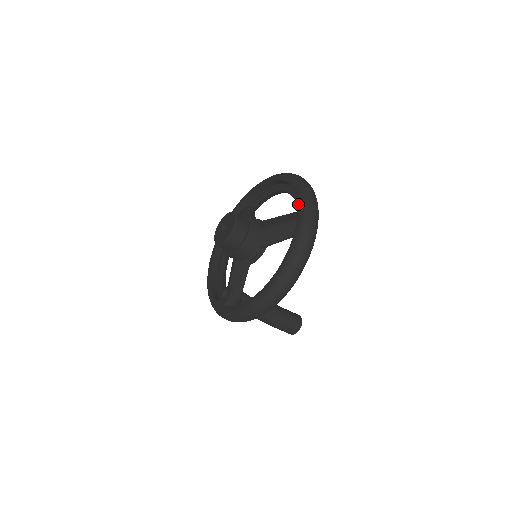
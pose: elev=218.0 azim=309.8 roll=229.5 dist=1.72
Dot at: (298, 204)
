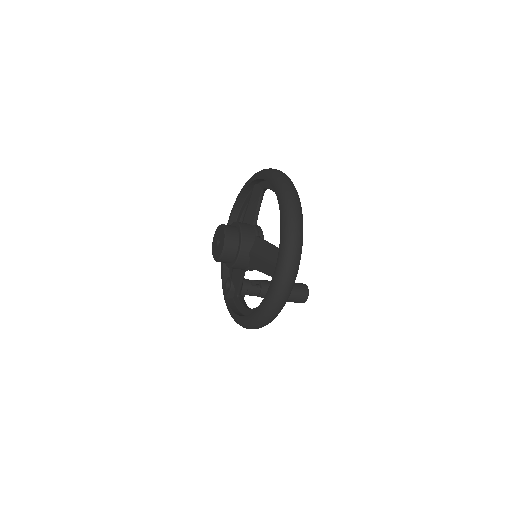
Dot at: (278, 254)
